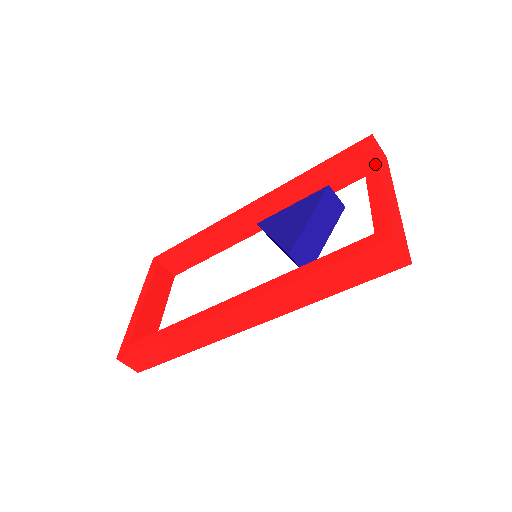
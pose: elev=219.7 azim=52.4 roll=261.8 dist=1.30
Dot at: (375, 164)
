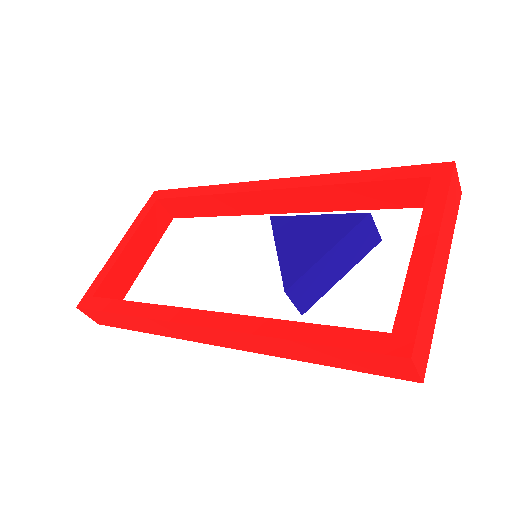
Dot at: (438, 216)
